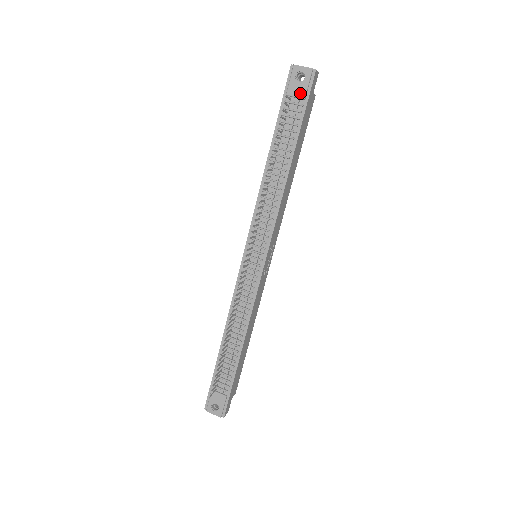
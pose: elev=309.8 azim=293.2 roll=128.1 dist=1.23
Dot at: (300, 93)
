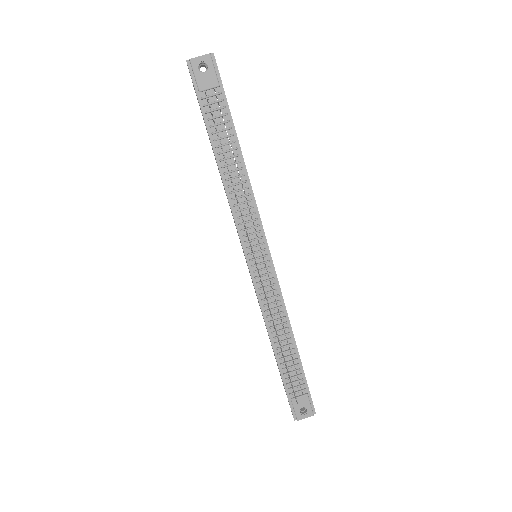
Dot at: (212, 83)
